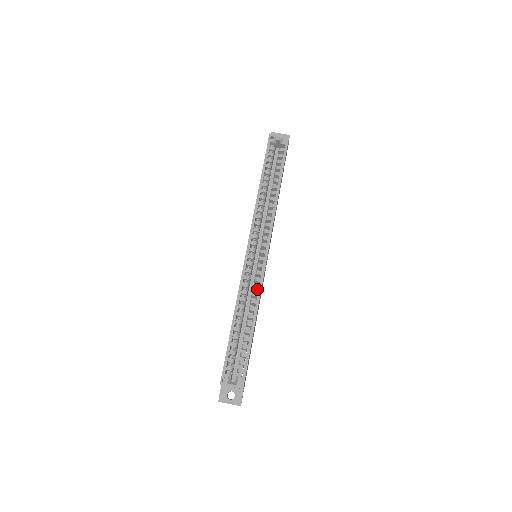
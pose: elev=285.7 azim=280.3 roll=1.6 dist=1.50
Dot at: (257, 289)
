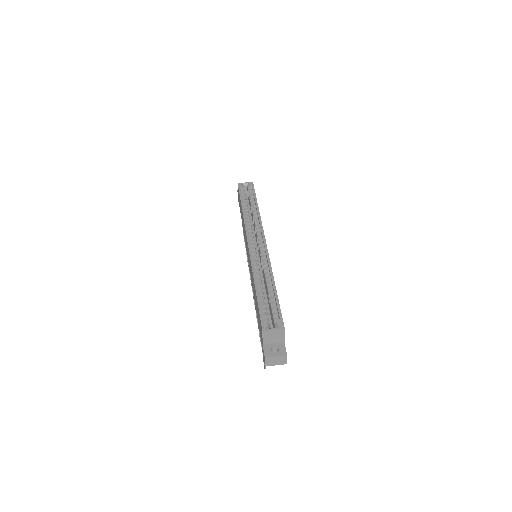
Dot at: (267, 267)
